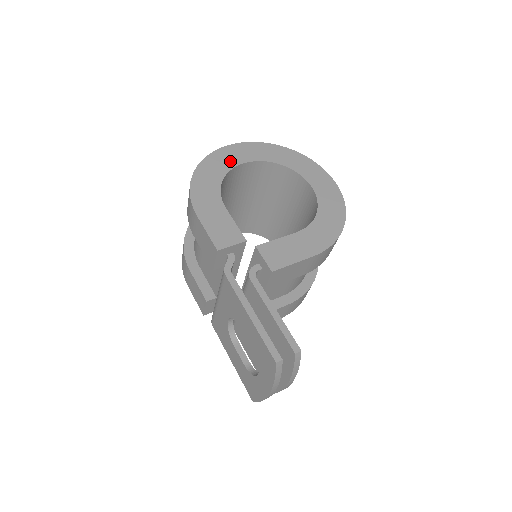
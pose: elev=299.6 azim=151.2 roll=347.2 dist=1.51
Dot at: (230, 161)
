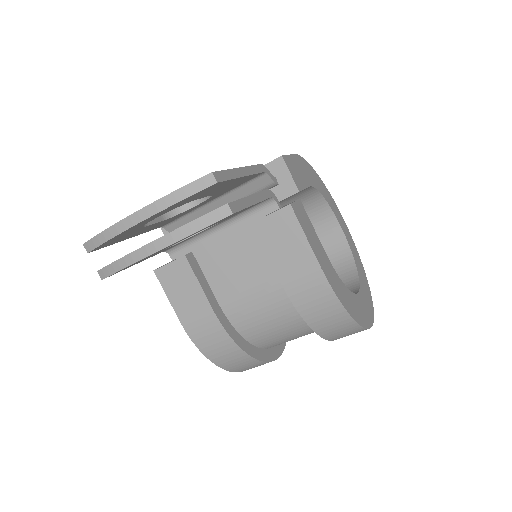
Dot at: (336, 212)
